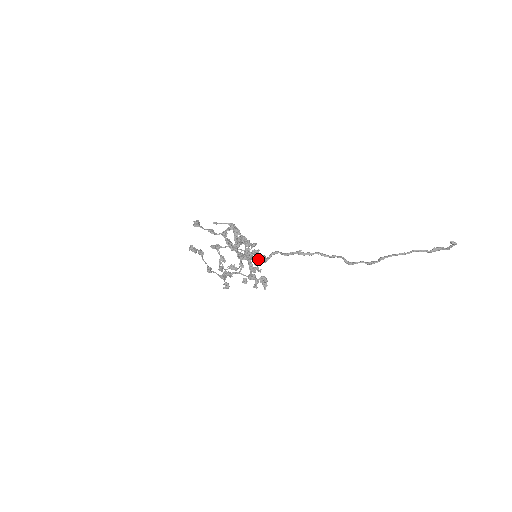
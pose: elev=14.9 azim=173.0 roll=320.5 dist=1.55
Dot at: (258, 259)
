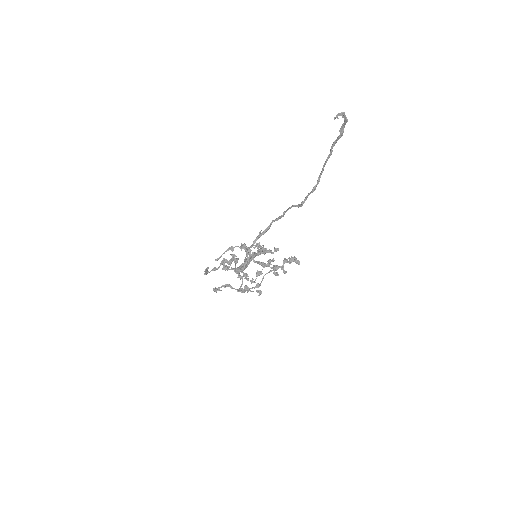
Dot at: occluded
